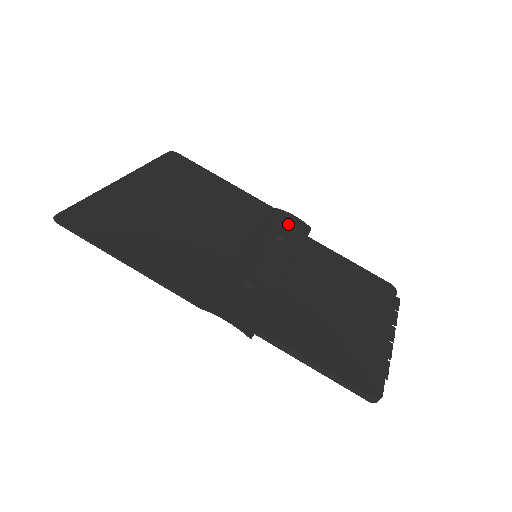
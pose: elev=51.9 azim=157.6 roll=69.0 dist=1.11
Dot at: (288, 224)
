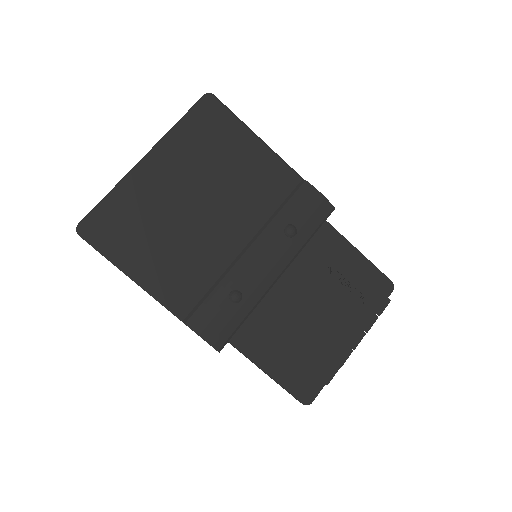
Dot at: (307, 209)
